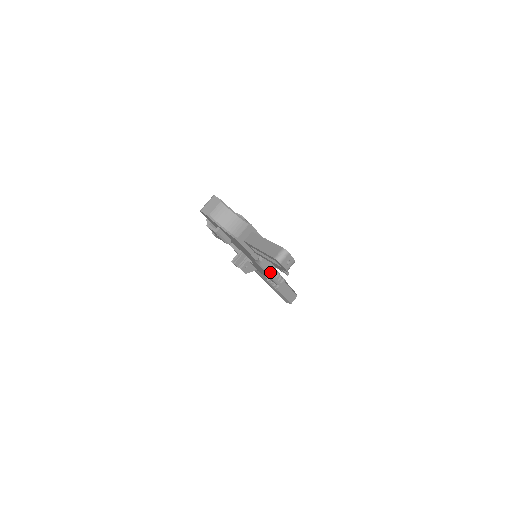
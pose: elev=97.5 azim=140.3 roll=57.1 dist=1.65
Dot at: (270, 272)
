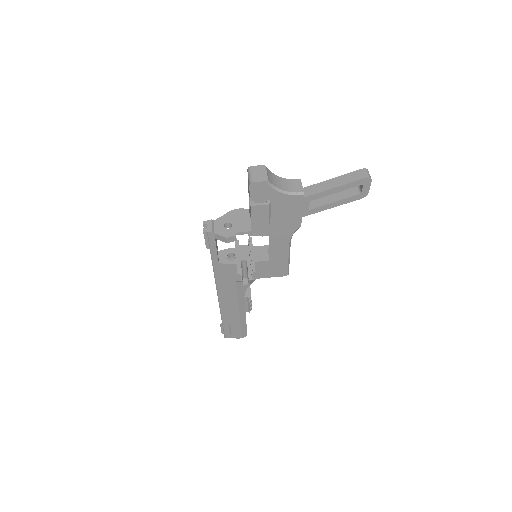
Dot at: (289, 255)
